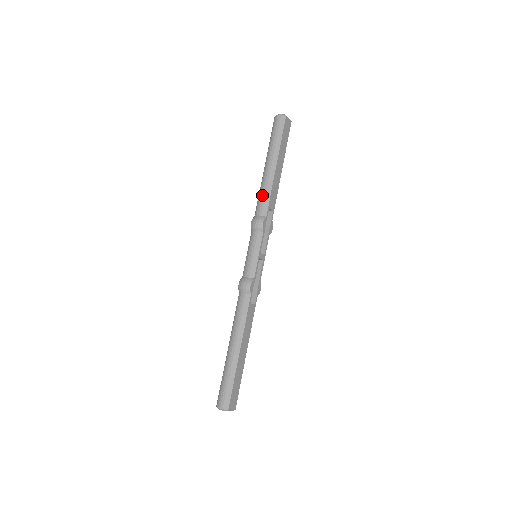
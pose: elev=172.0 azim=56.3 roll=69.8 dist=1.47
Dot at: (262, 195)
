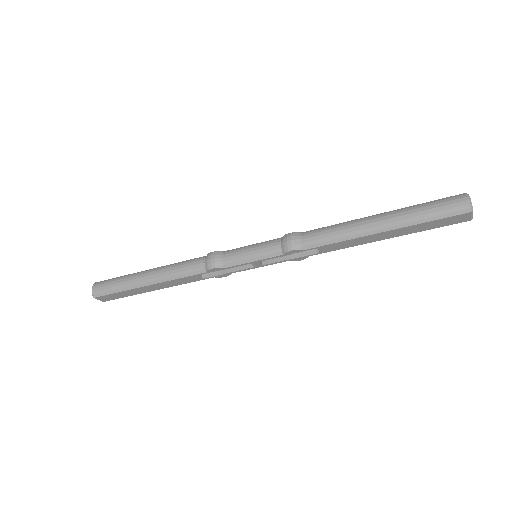
Dot at: (331, 231)
